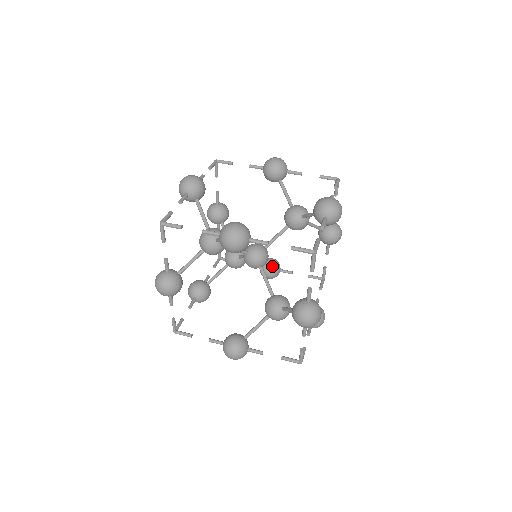
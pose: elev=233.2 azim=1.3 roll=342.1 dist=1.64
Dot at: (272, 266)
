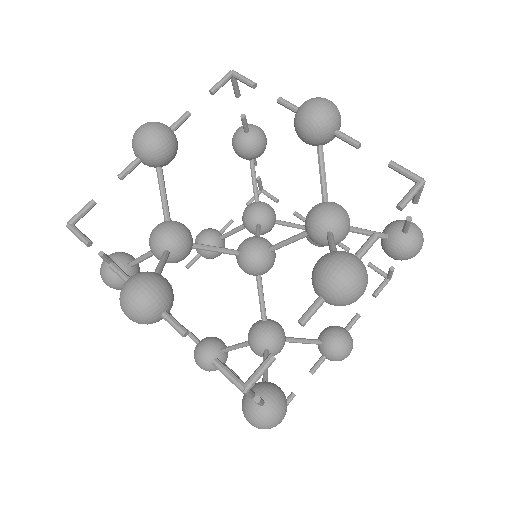
Dot at: occluded
